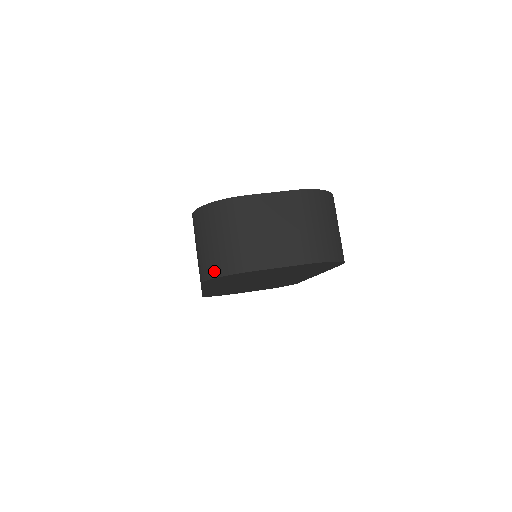
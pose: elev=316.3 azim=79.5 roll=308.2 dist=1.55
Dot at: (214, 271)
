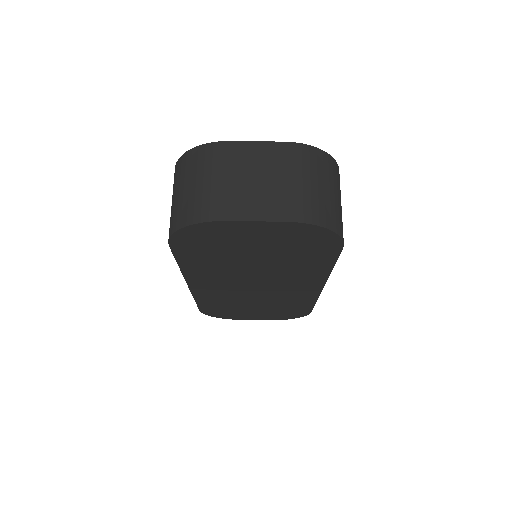
Dot at: (179, 222)
